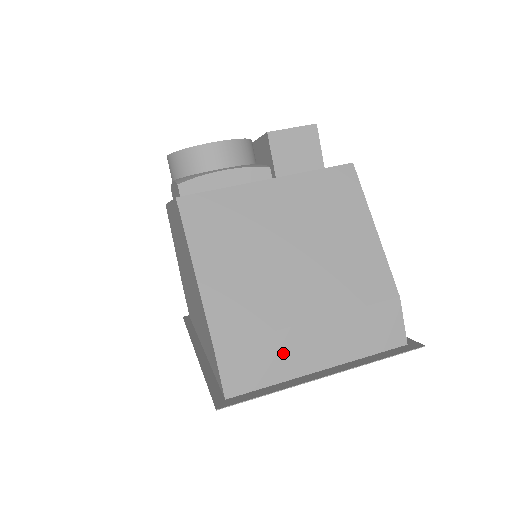
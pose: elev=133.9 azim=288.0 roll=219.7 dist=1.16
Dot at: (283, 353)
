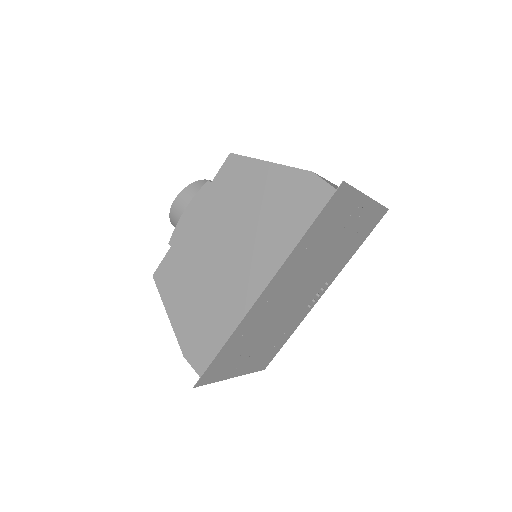
Dot at: occluded
